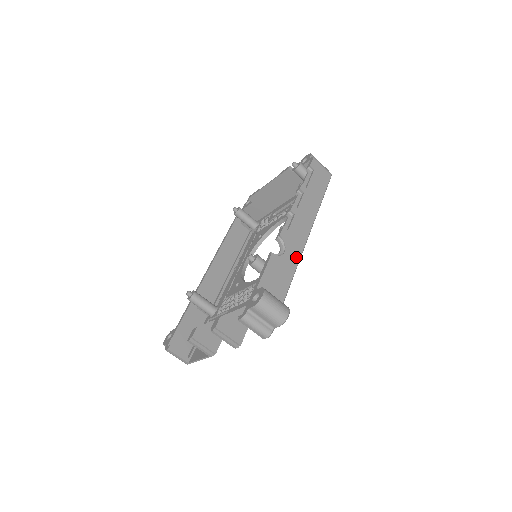
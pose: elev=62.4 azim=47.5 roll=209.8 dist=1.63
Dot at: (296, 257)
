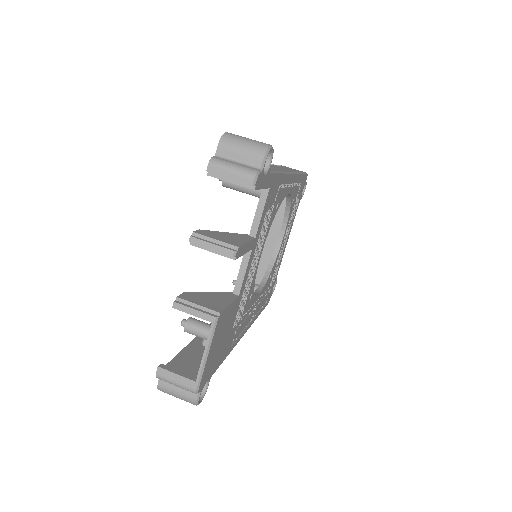
Dot at: occluded
